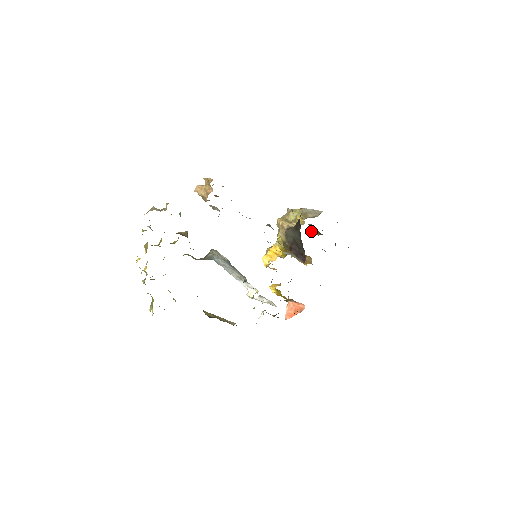
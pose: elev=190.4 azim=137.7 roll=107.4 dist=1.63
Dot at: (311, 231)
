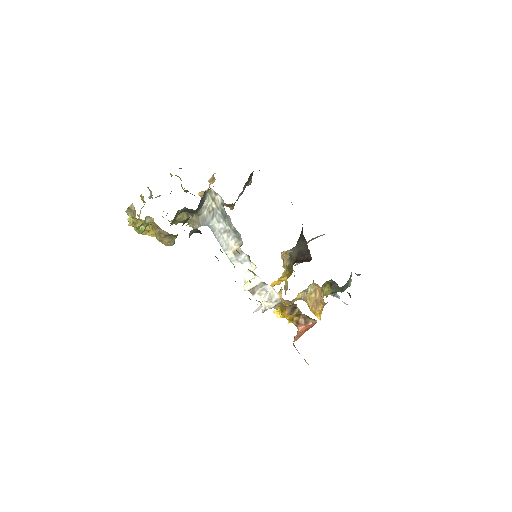
Dot at: occluded
